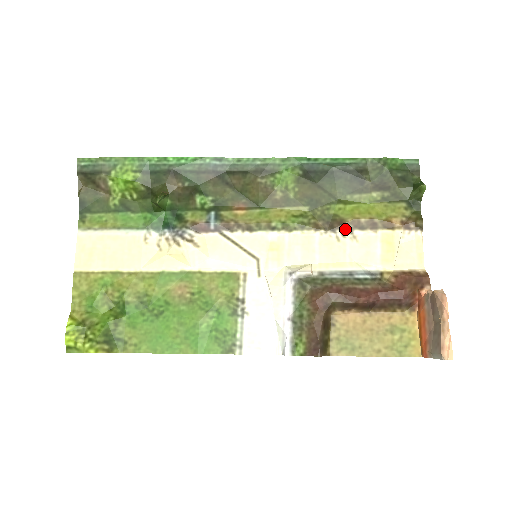
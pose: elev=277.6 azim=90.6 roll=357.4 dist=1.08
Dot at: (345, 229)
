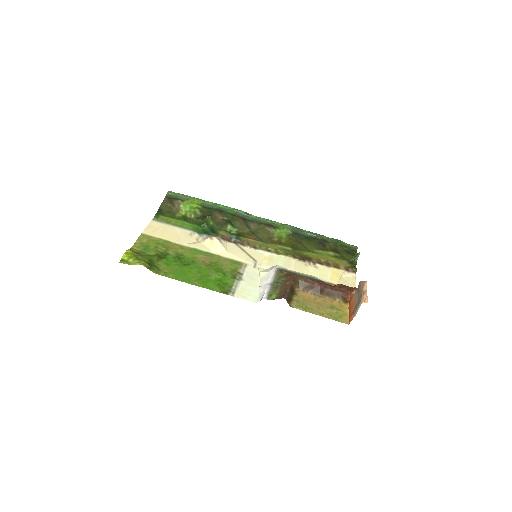
Dot at: (311, 262)
